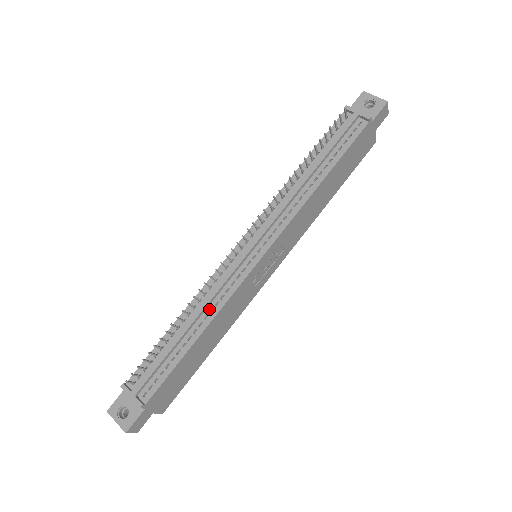
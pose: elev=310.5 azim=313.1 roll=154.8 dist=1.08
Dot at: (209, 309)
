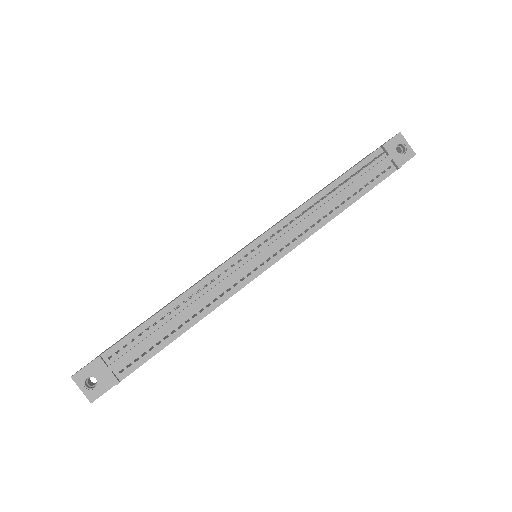
Dot at: (206, 303)
